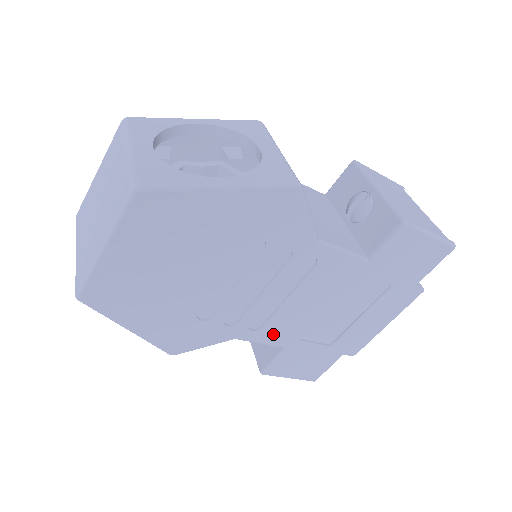
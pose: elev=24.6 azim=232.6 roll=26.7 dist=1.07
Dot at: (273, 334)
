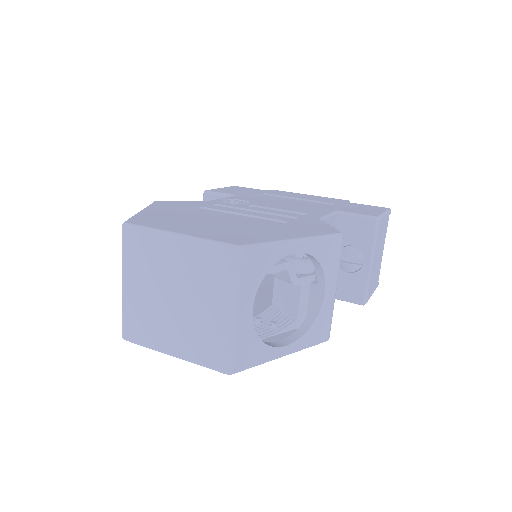
Dot at: occluded
